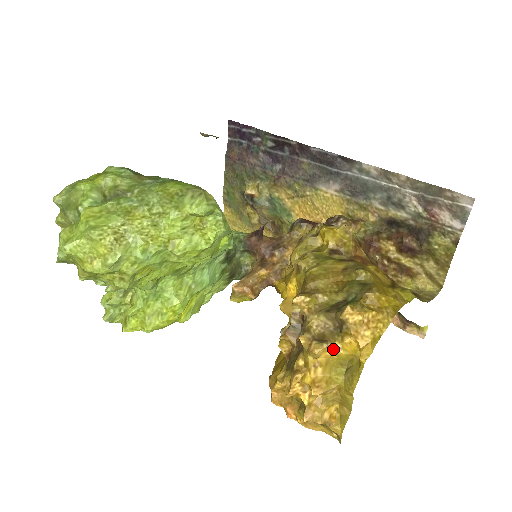
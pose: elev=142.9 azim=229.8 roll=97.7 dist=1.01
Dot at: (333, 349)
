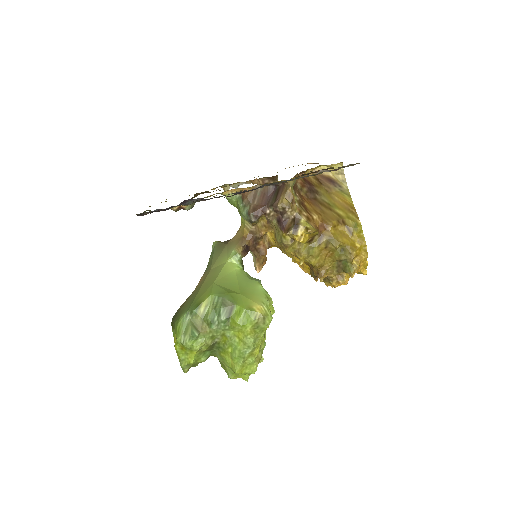
Dot at: occluded
